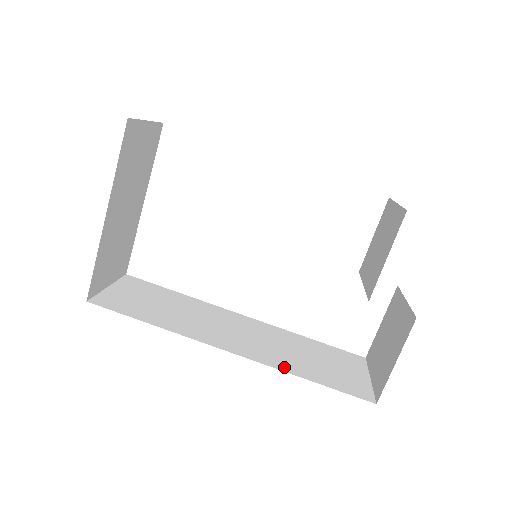
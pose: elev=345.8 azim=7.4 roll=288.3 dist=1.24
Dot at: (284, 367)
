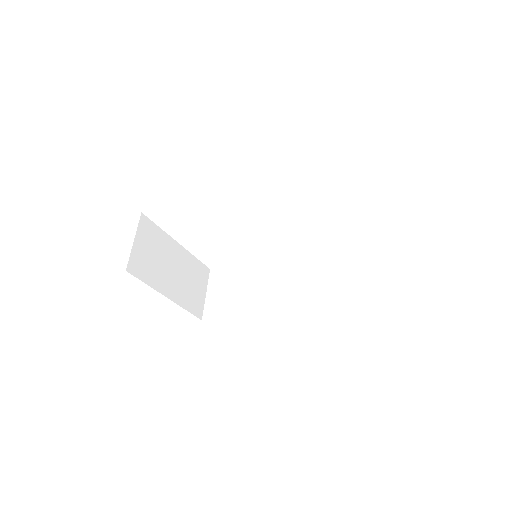
Dot at: (320, 301)
